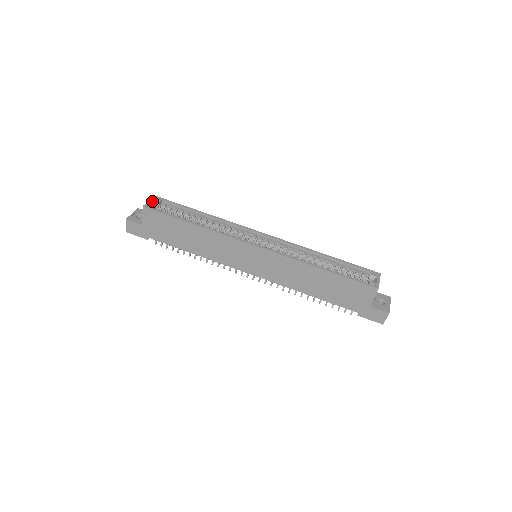
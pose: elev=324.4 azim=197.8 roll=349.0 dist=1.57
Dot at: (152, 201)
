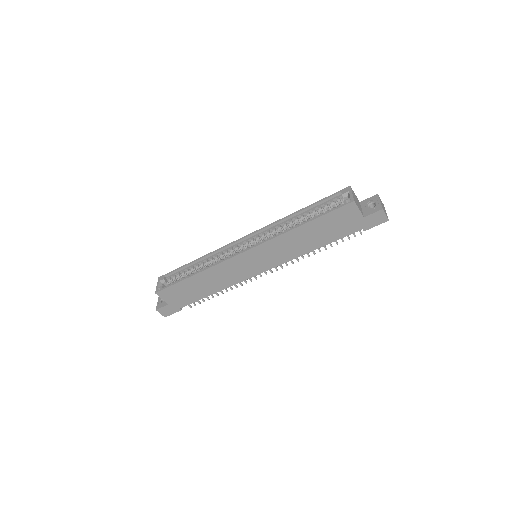
Dot at: (159, 283)
